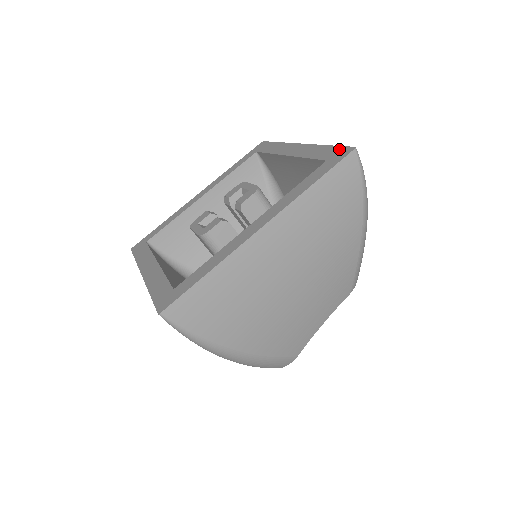
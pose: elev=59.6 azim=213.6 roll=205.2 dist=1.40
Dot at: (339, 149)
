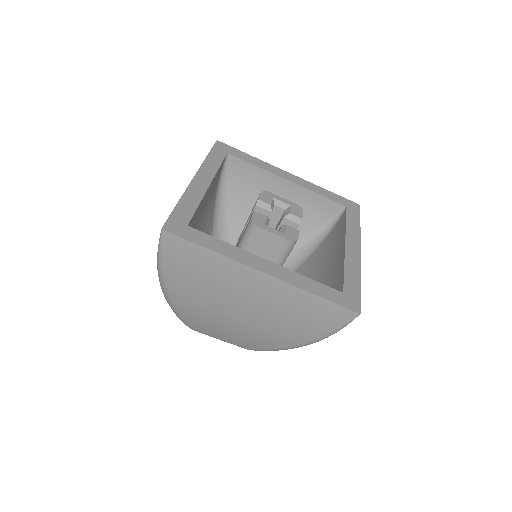
Dot at: (347, 200)
